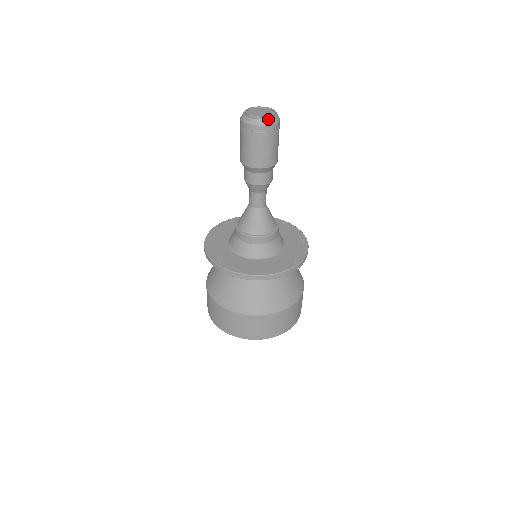
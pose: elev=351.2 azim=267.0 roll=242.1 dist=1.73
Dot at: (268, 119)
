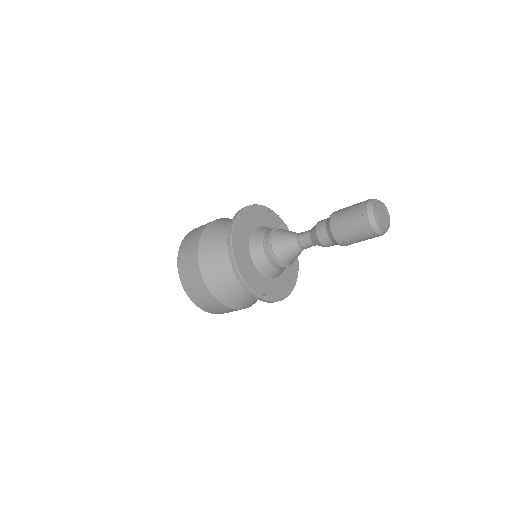
Dot at: occluded
